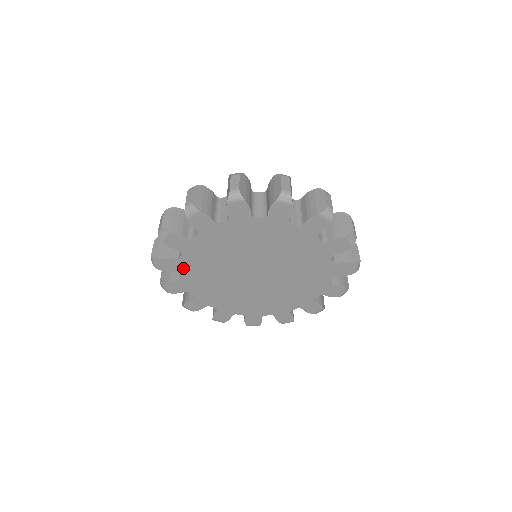
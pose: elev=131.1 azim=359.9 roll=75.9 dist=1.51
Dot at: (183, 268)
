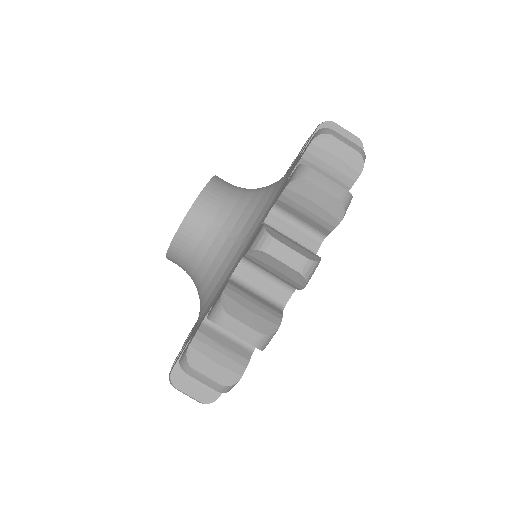
Dot at: occluded
